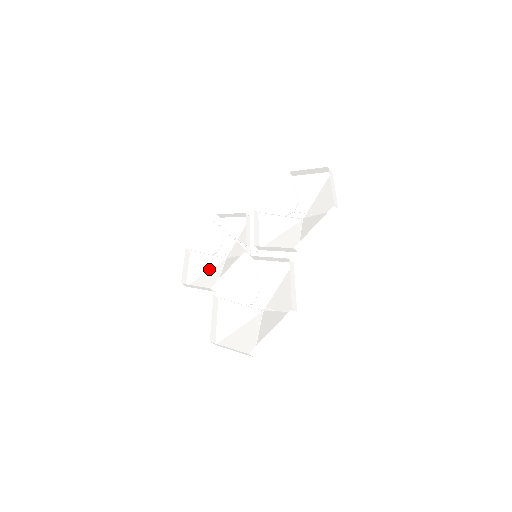
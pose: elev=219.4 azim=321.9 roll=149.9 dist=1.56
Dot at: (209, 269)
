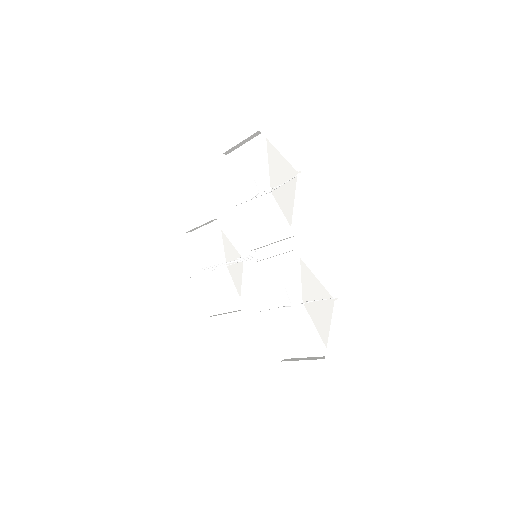
Dot at: (220, 286)
